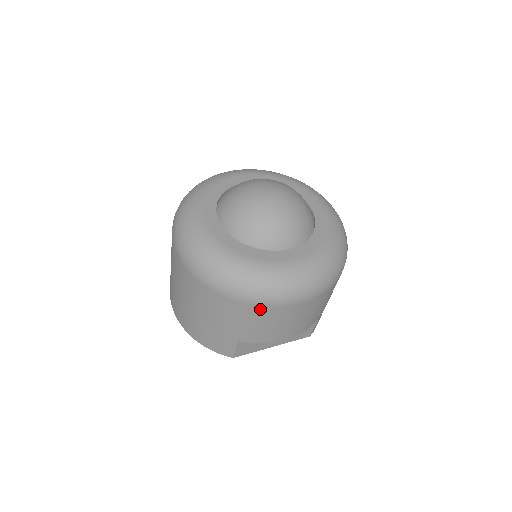
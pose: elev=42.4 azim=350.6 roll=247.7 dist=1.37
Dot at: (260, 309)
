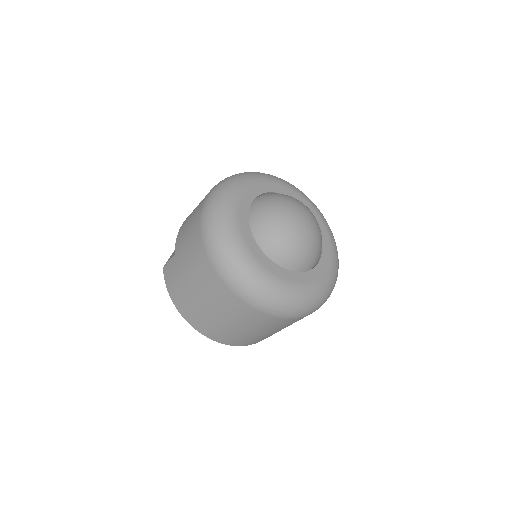
Dot at: occluded
